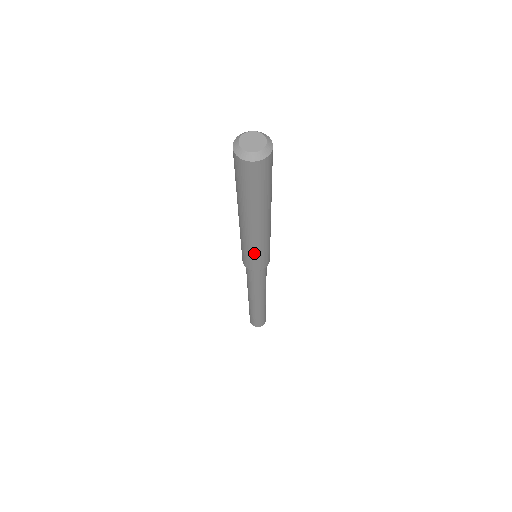
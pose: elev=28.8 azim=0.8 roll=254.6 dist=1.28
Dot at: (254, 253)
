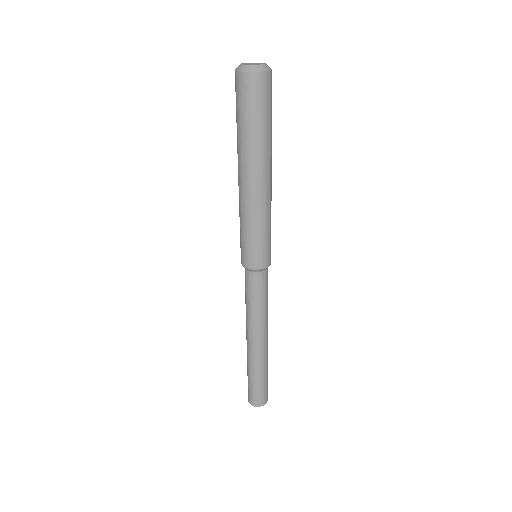
Dot at: (252, 232)
